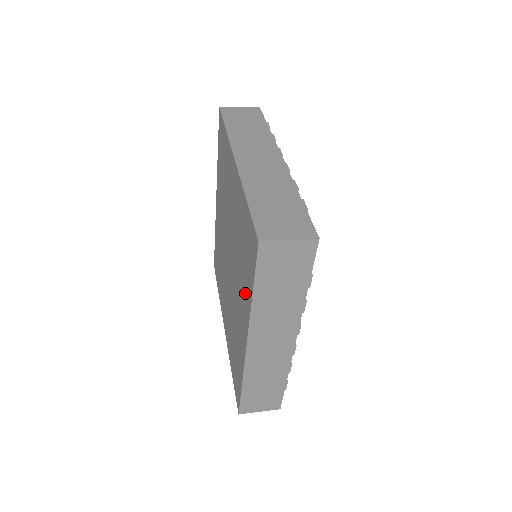
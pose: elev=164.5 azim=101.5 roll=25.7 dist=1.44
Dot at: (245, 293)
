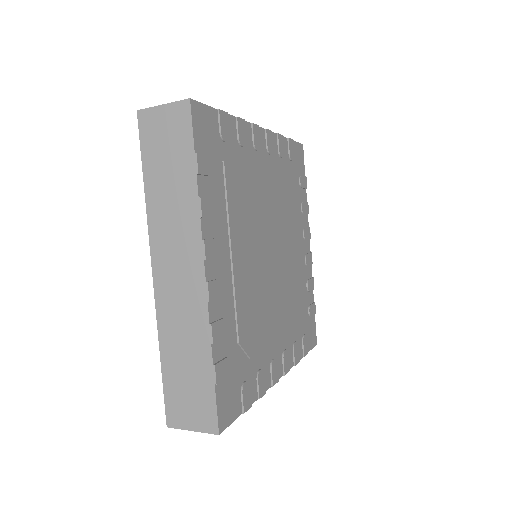
Dot at: occluded
